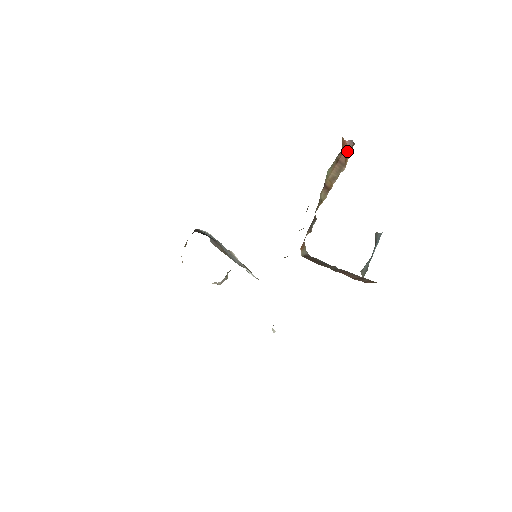
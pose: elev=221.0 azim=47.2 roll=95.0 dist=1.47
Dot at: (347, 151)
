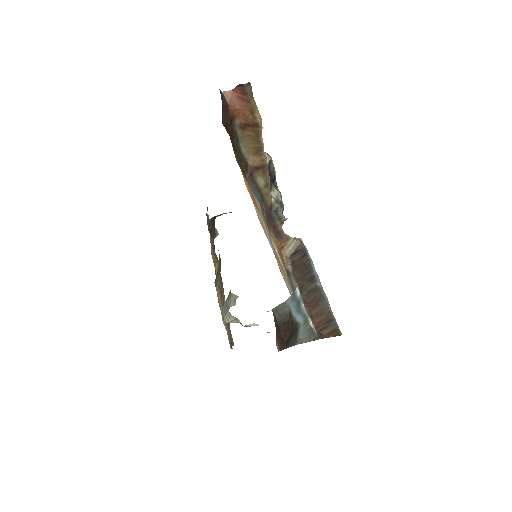
Dot at: (245, 104)
